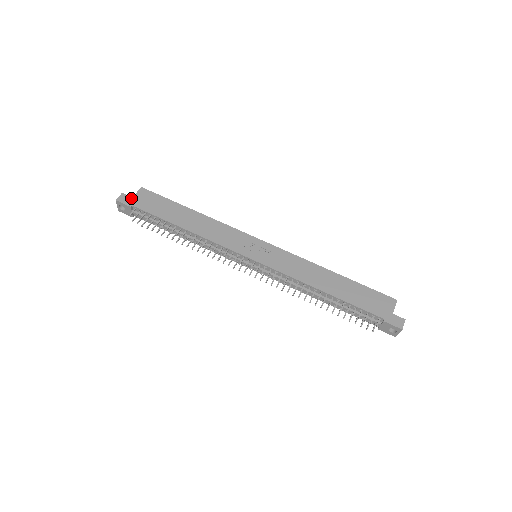
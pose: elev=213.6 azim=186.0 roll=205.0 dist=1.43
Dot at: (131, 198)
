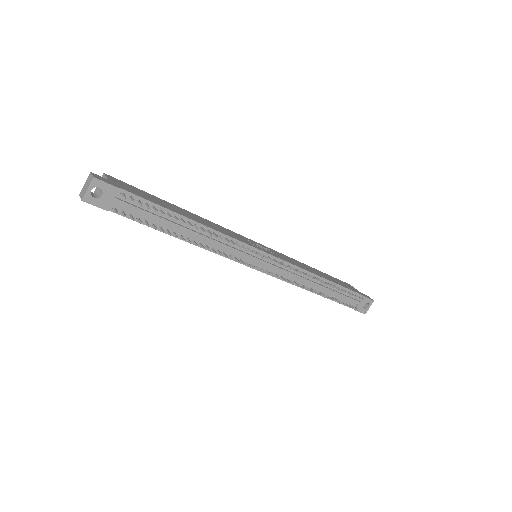
Dot at: (108, 180)
